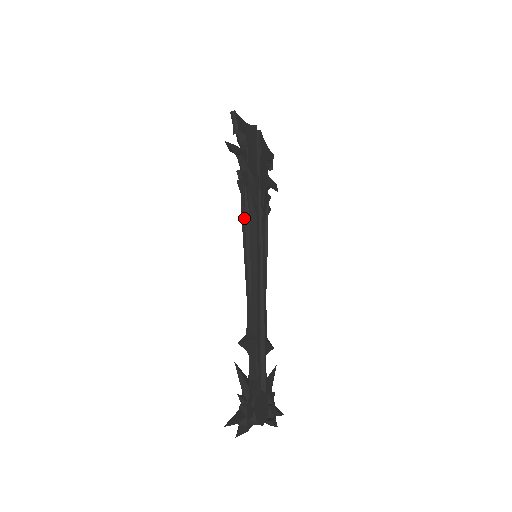
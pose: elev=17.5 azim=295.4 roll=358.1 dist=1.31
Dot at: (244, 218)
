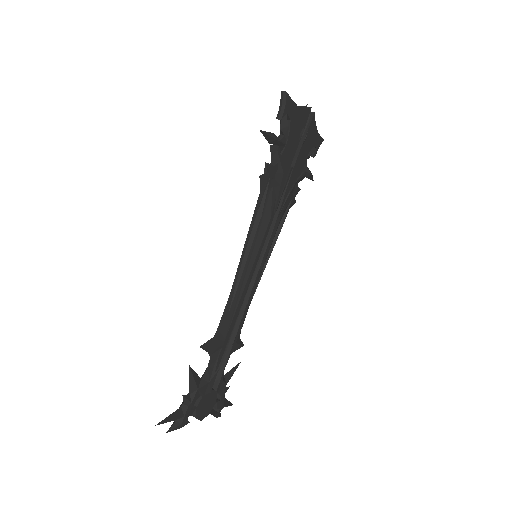
Dot at: (255, 216)
